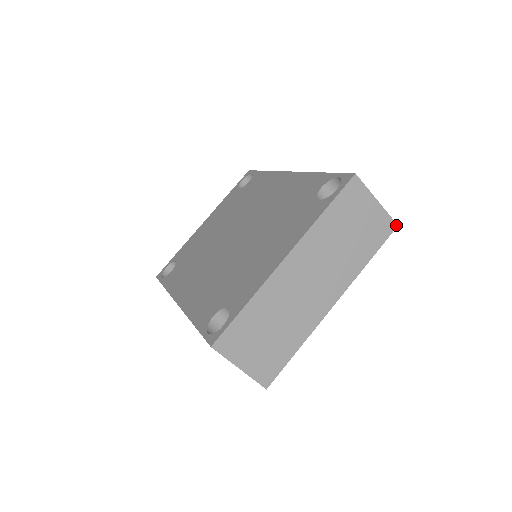
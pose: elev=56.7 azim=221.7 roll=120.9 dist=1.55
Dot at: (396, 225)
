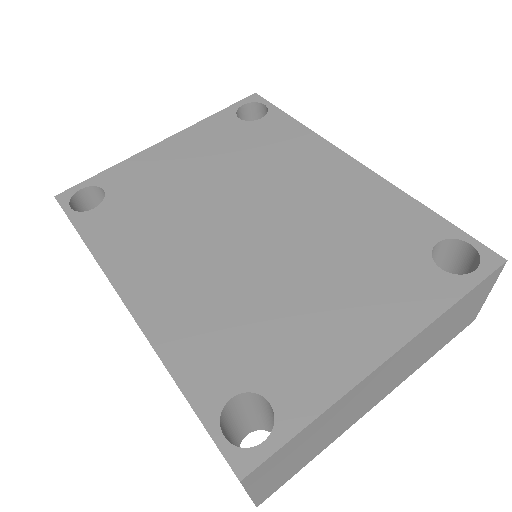
Dot at: (474, 319)
